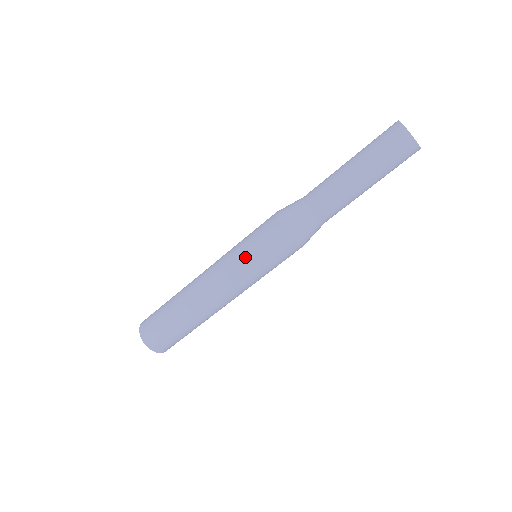
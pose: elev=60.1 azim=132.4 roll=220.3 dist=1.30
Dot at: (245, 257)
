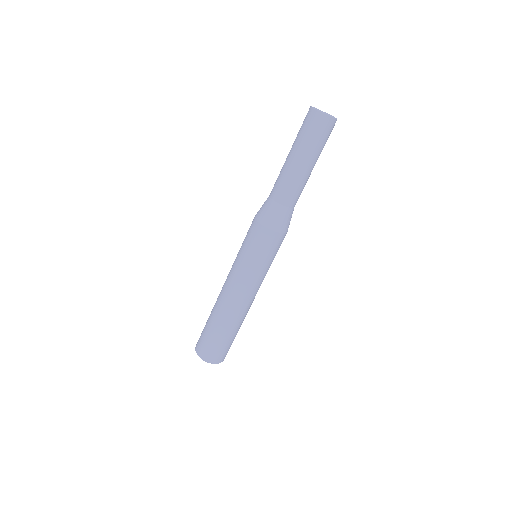
Dot at: (258, 266)
